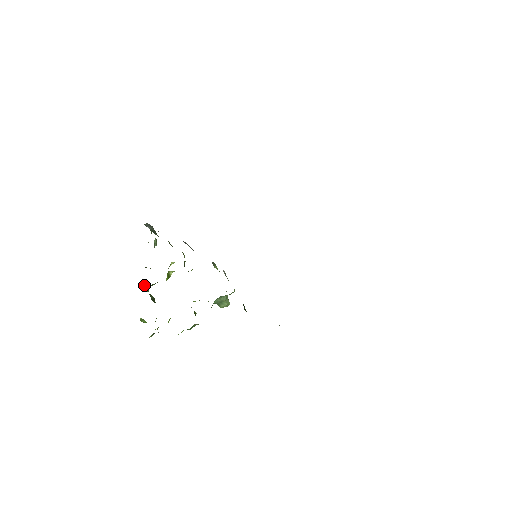
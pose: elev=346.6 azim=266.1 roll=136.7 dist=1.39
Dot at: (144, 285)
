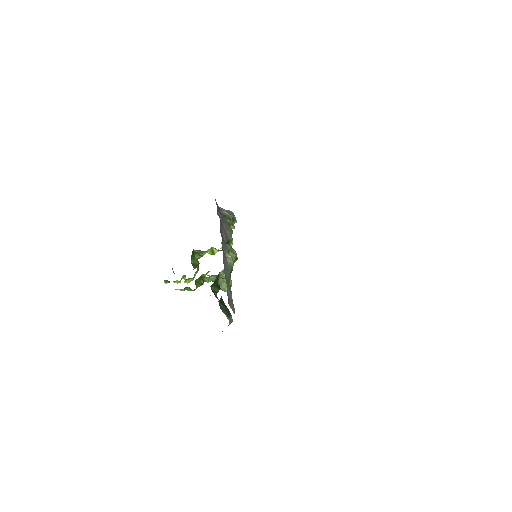
Dot at: occluded
